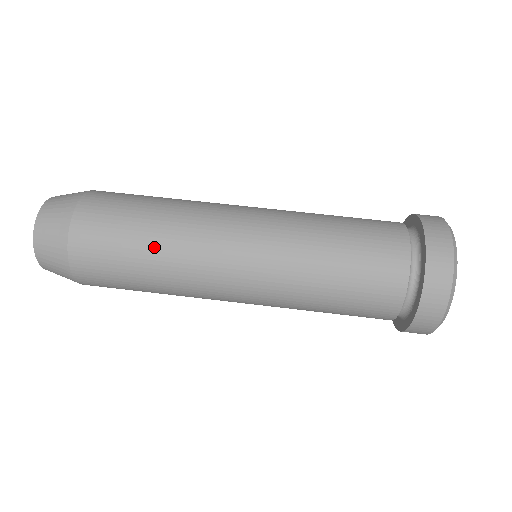
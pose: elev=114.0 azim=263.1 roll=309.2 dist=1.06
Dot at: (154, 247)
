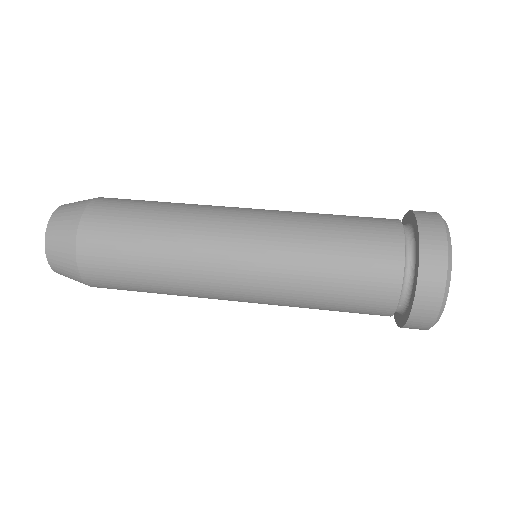
Dot at: (173, 203)
